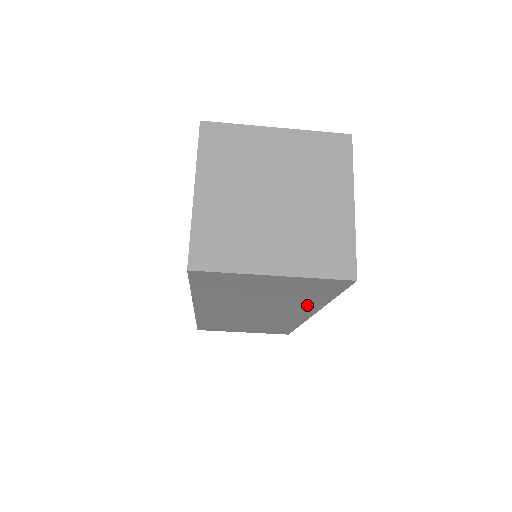
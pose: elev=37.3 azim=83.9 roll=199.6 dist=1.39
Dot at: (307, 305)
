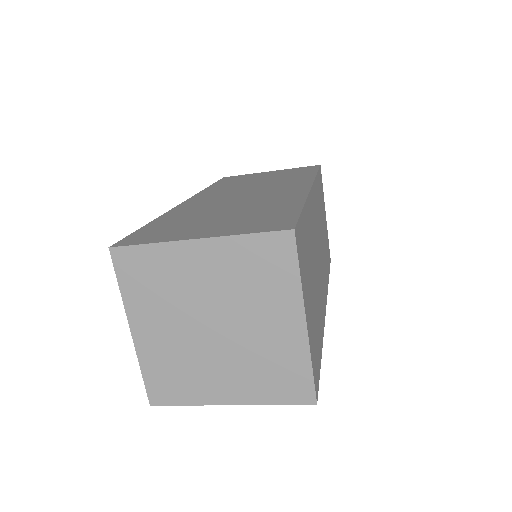
Dot at: occluded
